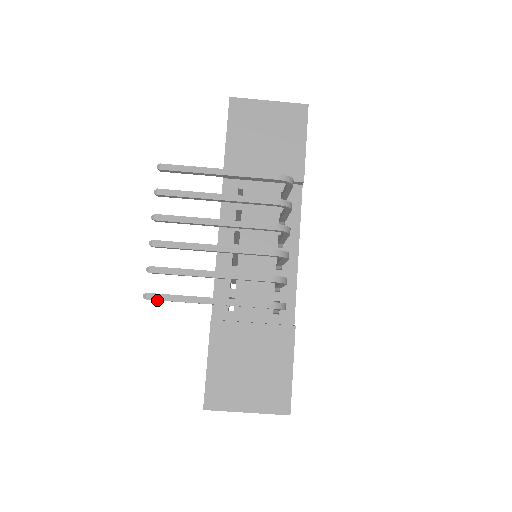
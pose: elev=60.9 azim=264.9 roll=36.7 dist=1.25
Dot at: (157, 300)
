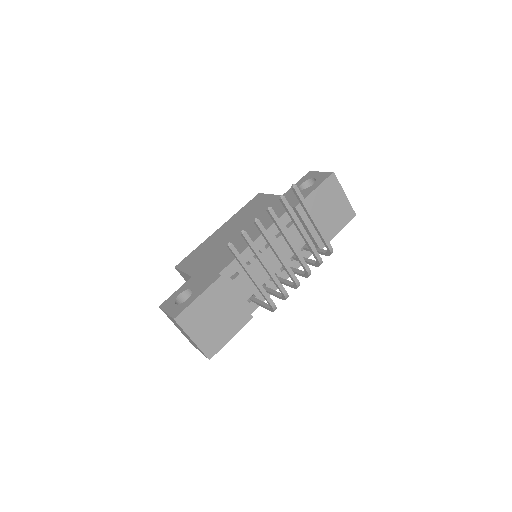
Dot at: (231, 251)
